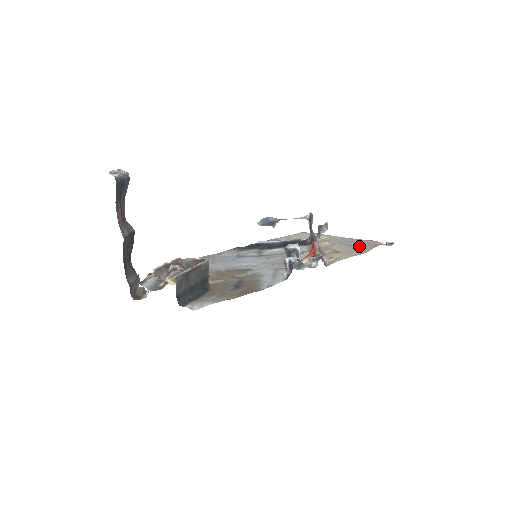
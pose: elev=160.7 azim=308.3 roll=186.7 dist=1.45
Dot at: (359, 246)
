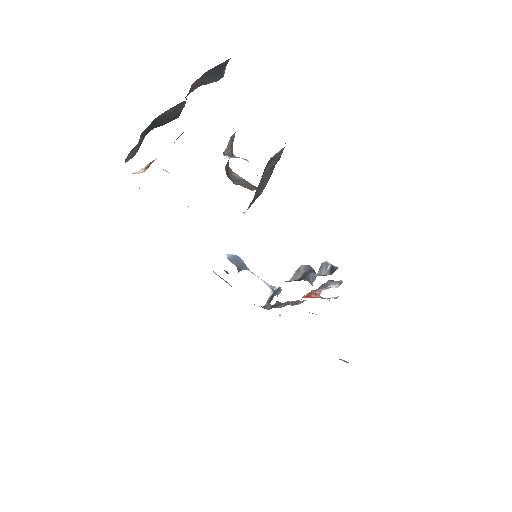
Dot at: occluded
